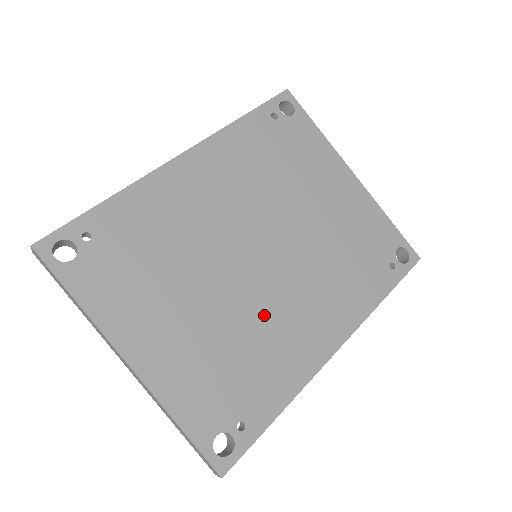
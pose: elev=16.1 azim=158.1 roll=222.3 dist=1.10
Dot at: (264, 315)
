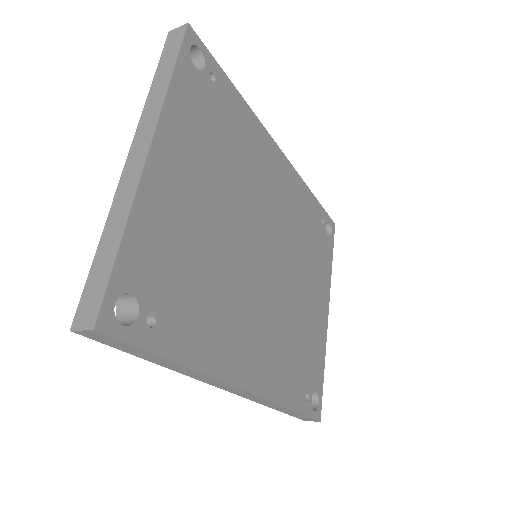
Dot at: (236, 287)
